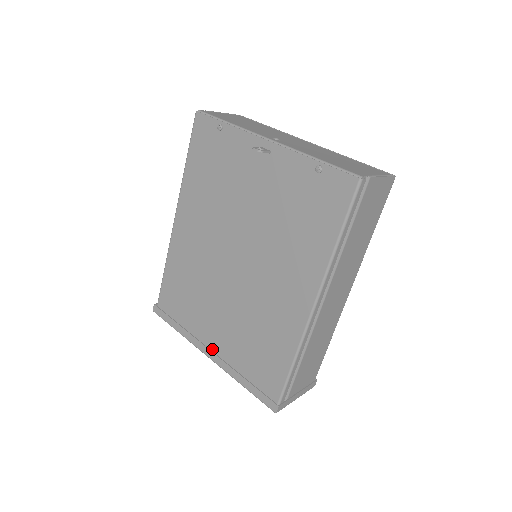
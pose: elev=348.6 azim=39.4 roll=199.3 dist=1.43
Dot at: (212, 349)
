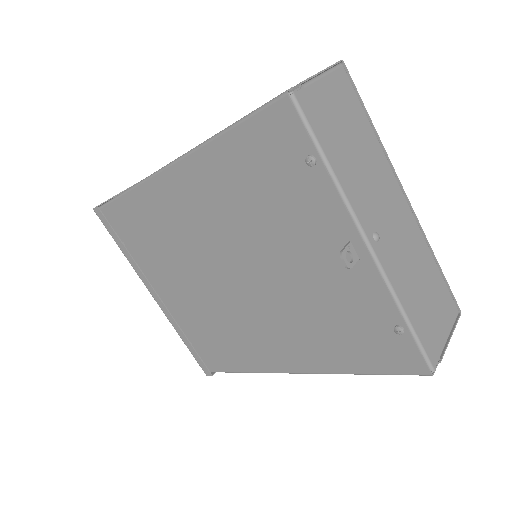
Dot at: (161, 296)
